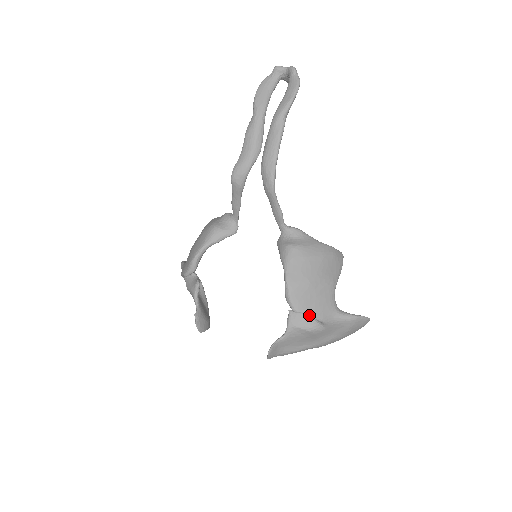
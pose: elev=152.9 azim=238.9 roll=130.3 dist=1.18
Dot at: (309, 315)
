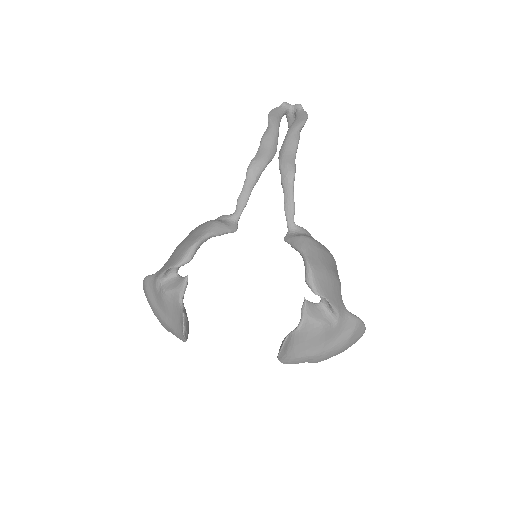
Dot at: (329, 301)
